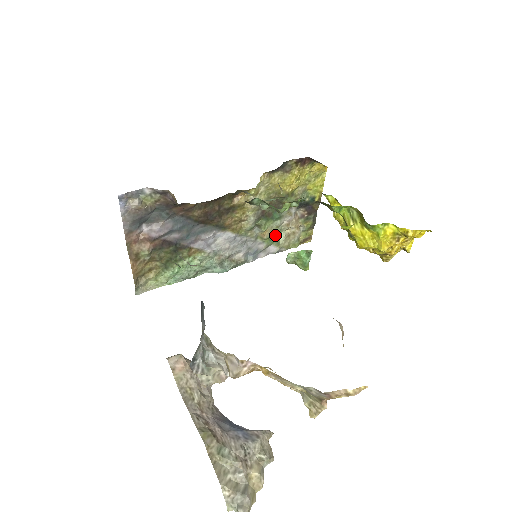
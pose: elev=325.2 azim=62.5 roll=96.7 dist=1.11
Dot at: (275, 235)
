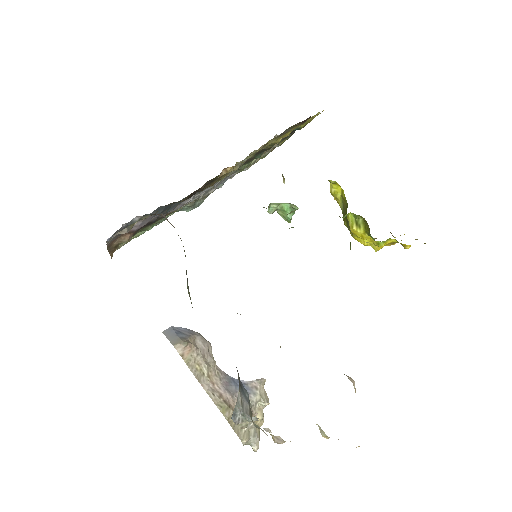
Dot at: occluded
